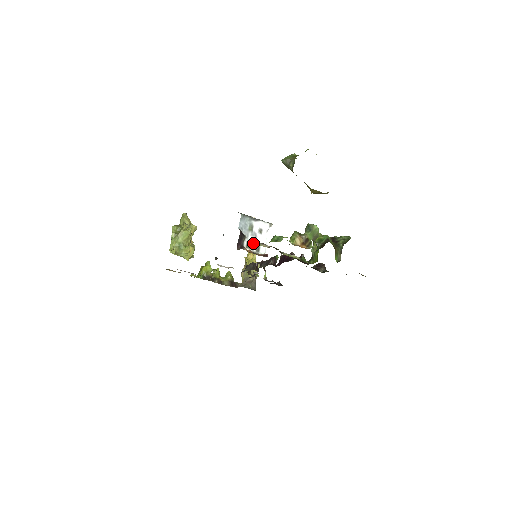
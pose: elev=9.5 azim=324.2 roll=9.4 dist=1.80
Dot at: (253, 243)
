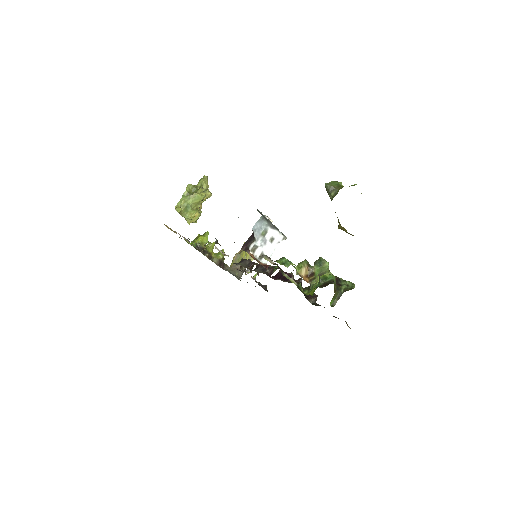
Dot at: (259, 249)
